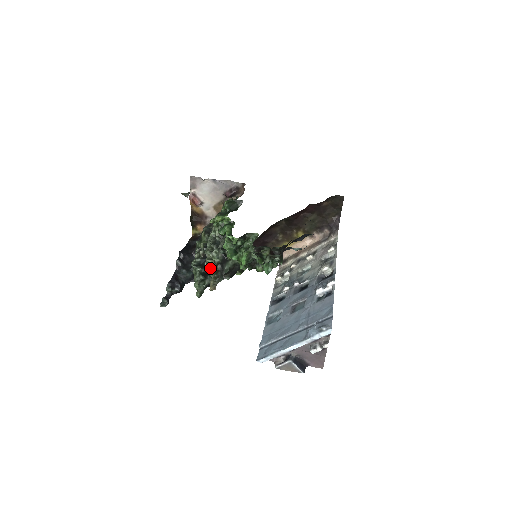
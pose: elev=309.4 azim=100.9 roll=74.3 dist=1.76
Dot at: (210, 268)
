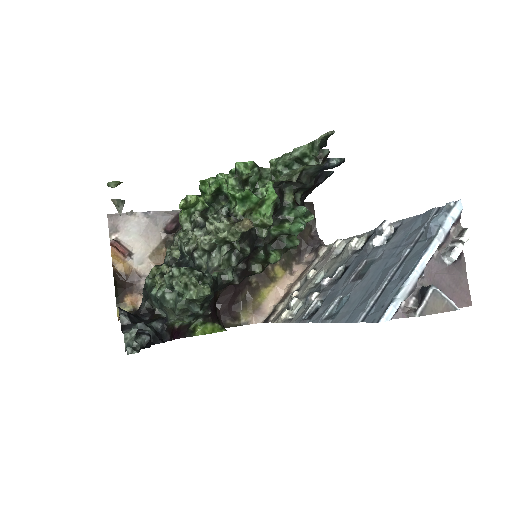
Dot at: (218, 228)
